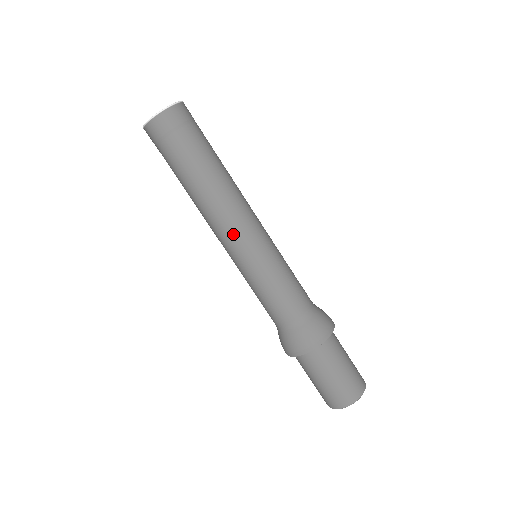
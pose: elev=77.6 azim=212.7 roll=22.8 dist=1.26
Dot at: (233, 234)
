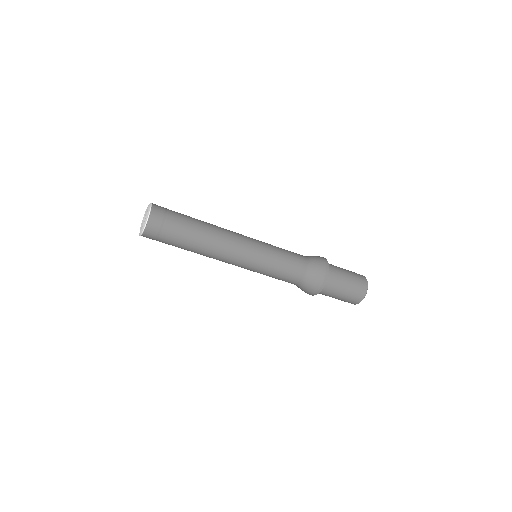
Dot at: occluded
